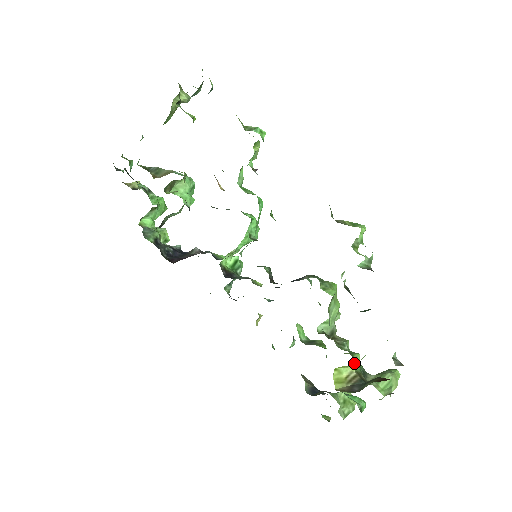
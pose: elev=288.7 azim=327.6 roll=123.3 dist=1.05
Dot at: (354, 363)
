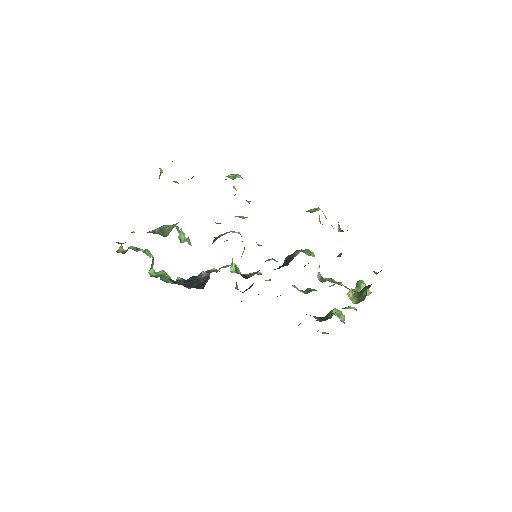
Dot at: (345, 287)
